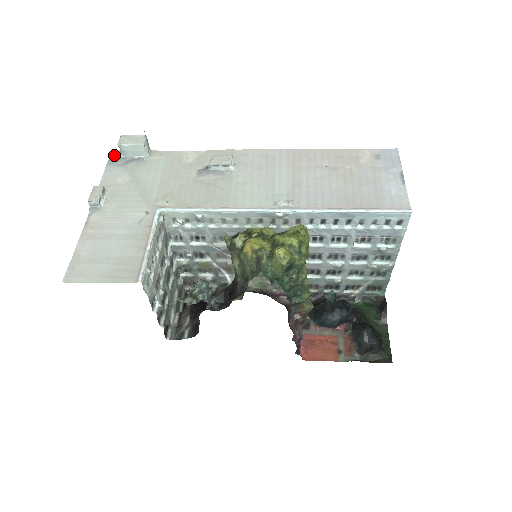
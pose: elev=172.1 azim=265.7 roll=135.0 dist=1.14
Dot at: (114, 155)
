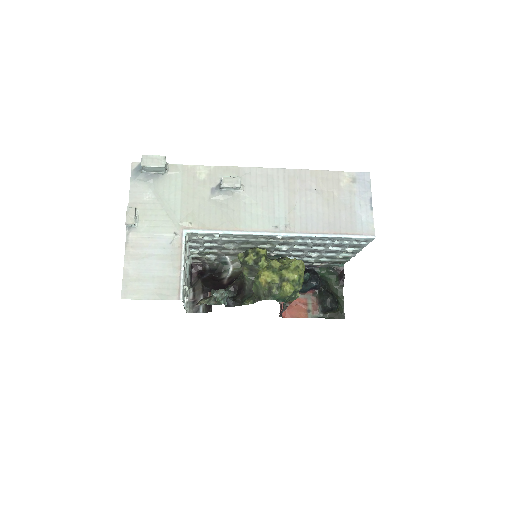
Dot at: (135, 168)
